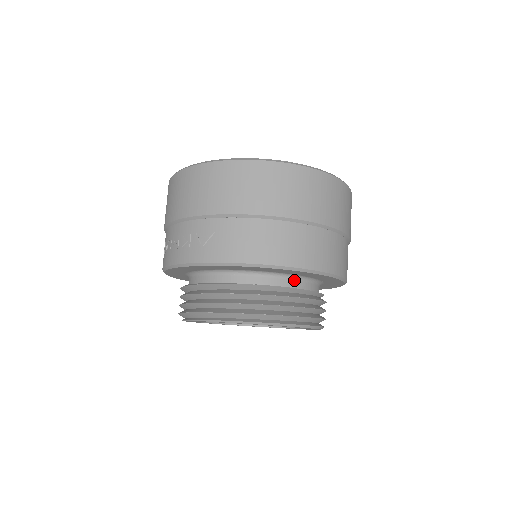
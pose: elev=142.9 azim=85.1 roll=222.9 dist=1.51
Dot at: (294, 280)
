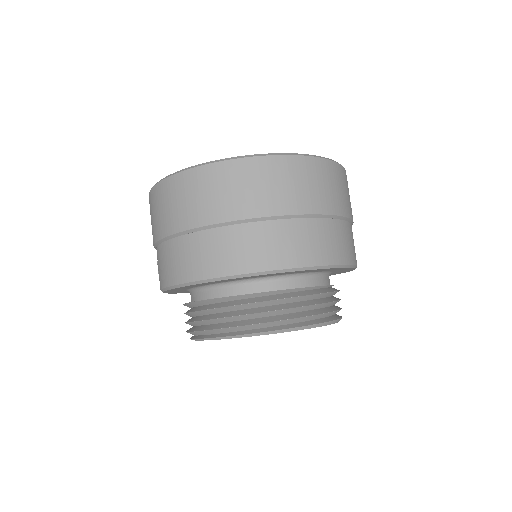
Dot at: (233, 286)
